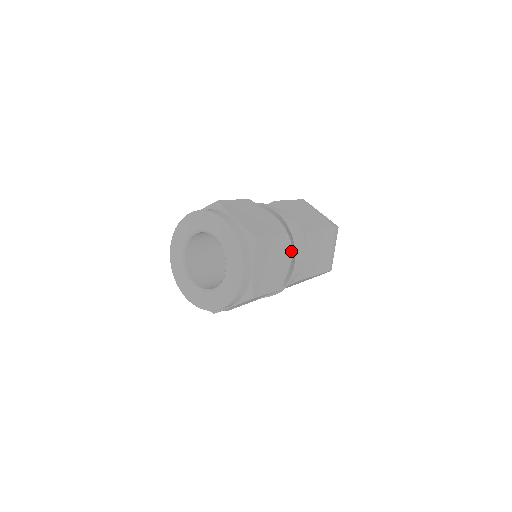
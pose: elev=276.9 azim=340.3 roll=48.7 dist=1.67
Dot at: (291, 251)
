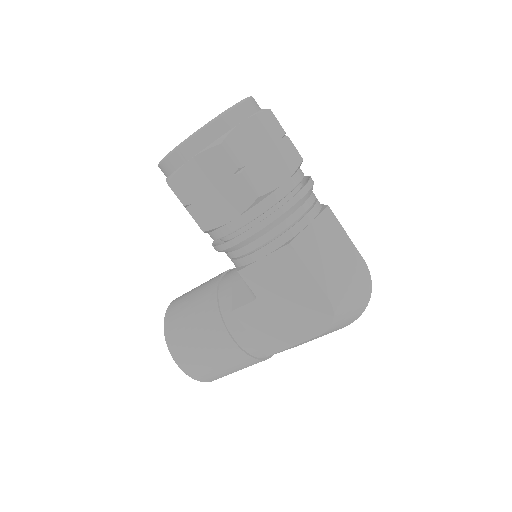
Dot at: occluded
